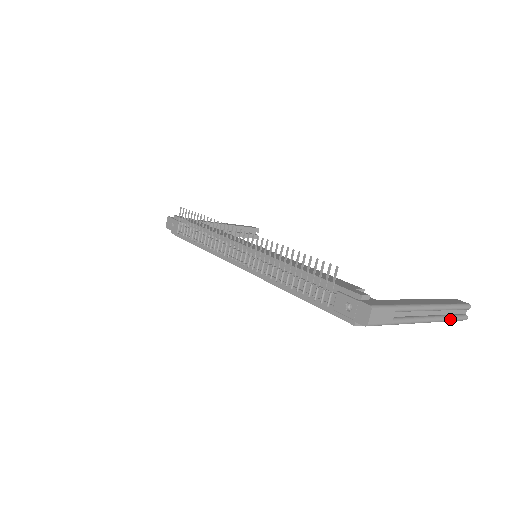
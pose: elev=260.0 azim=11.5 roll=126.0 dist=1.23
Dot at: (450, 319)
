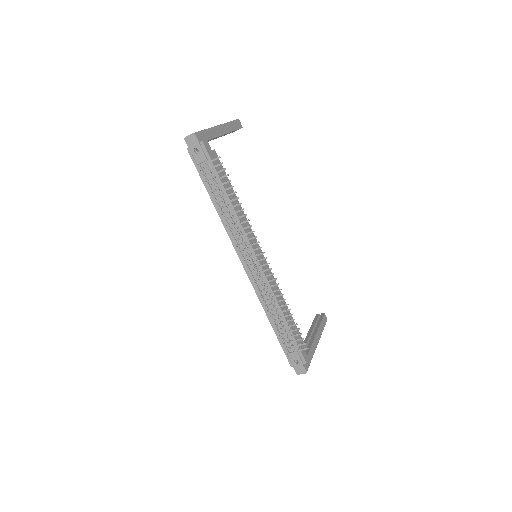
Dot at: occluded
